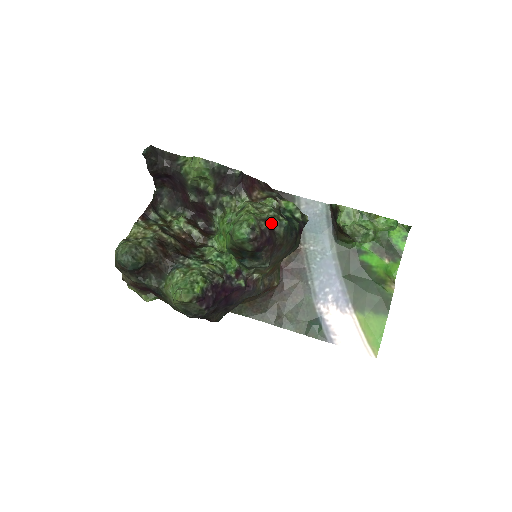
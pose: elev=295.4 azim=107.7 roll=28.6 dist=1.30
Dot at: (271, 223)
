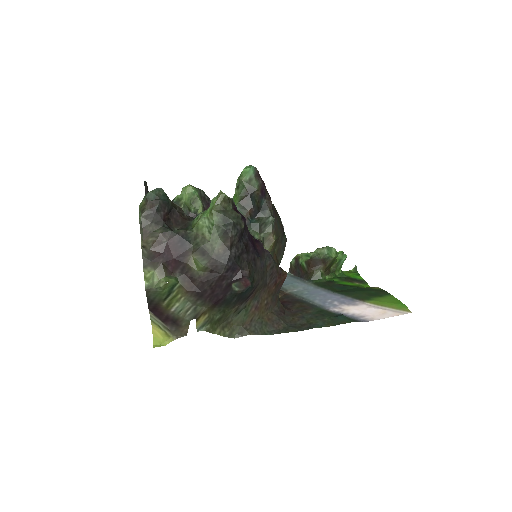
Dot at: occluded
